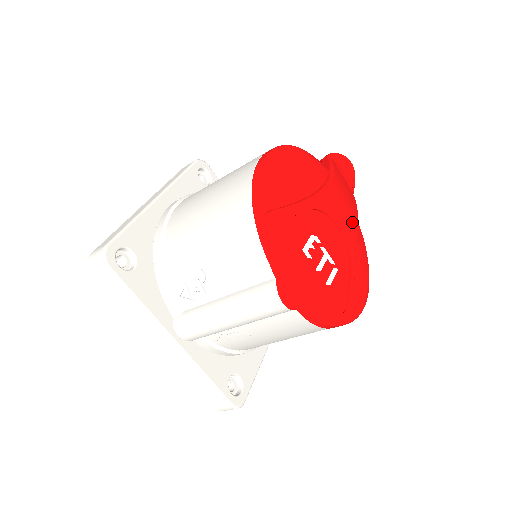
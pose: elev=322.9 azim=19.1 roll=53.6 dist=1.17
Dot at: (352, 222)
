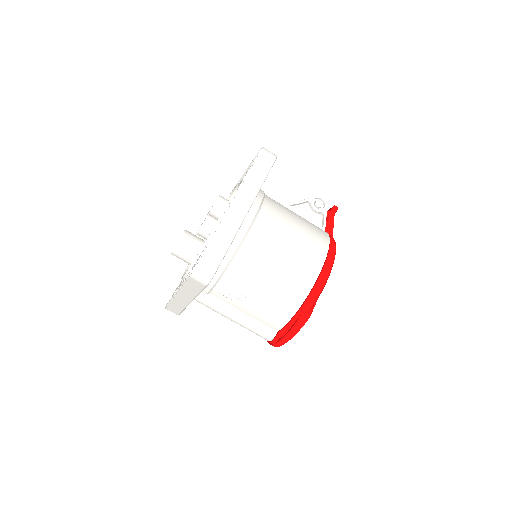
Dot at: occluded
